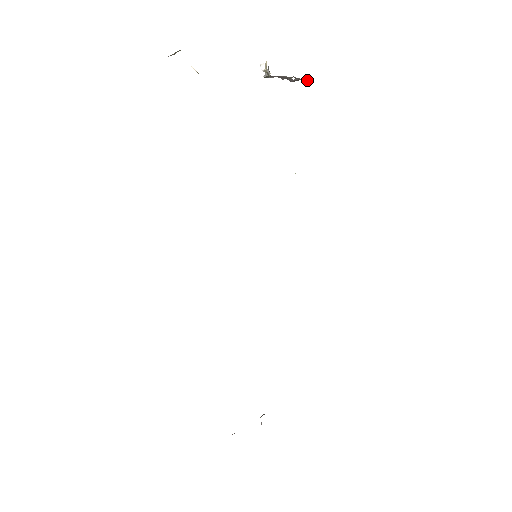
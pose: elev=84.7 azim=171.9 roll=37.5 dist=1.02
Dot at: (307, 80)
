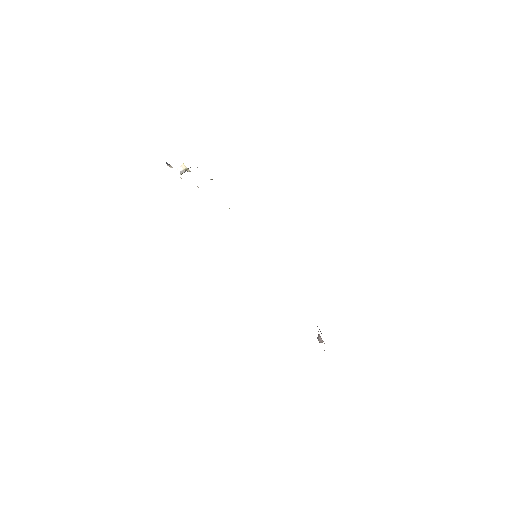
Dot at: occluded
